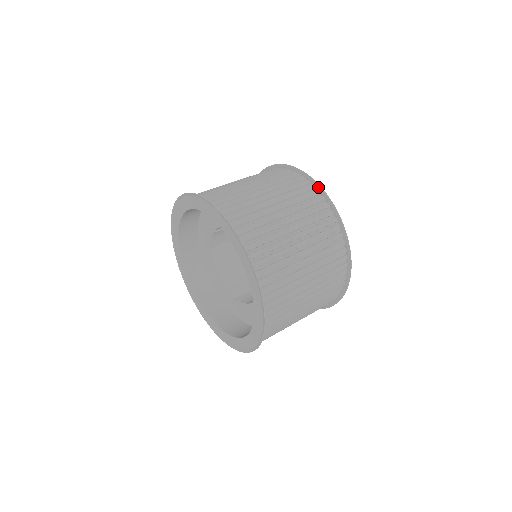
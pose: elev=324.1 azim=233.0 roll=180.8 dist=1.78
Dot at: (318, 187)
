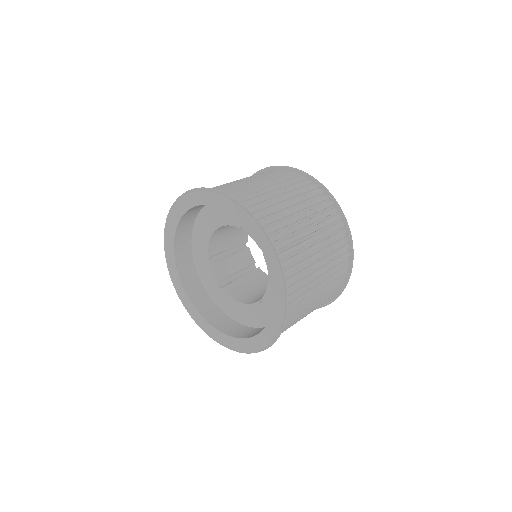
Dot at: (262, 171)
